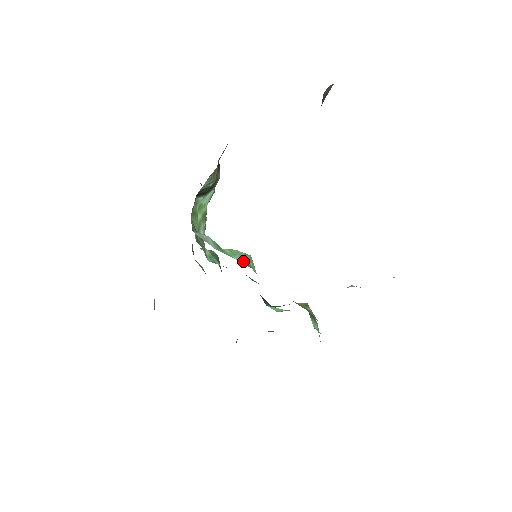
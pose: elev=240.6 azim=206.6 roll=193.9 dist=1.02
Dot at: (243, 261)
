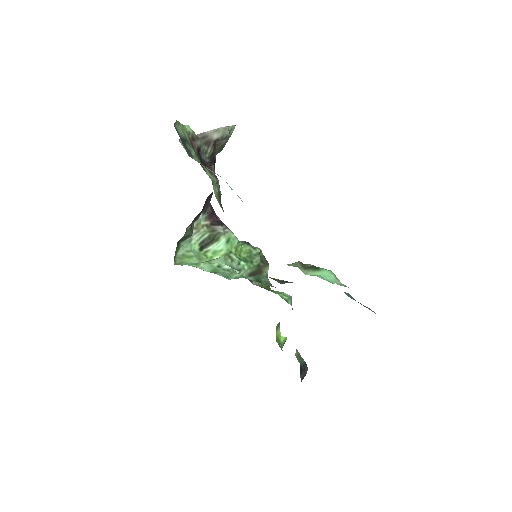
Dot at: occluded
